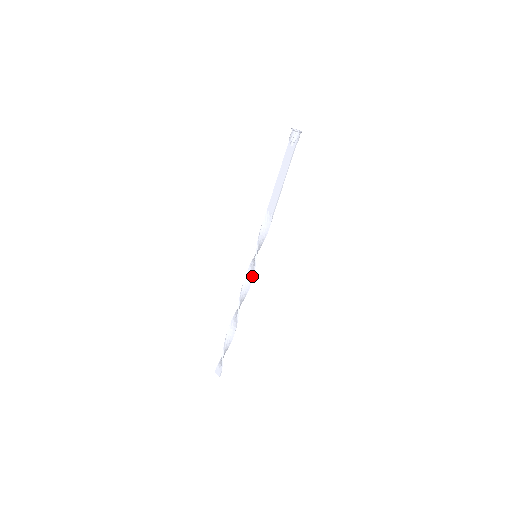
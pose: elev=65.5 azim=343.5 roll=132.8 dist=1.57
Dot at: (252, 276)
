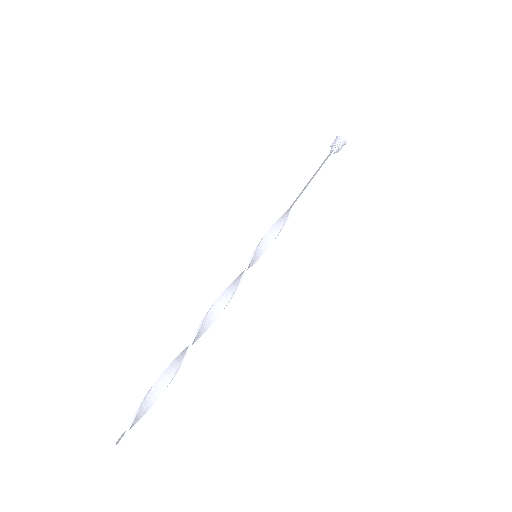
Dot at: (240, 278)
